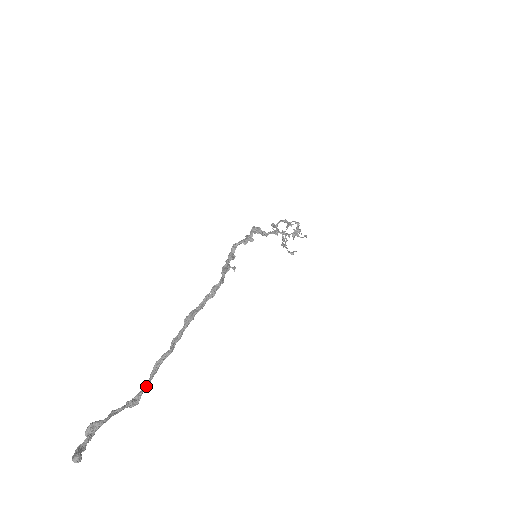
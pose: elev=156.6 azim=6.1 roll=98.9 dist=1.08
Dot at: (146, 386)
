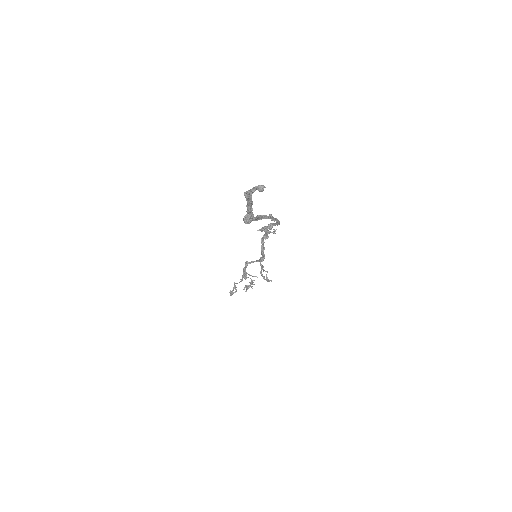
Dot at: (256, 219)
